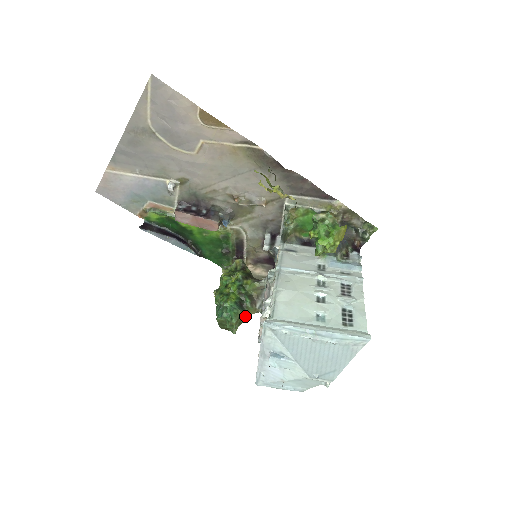
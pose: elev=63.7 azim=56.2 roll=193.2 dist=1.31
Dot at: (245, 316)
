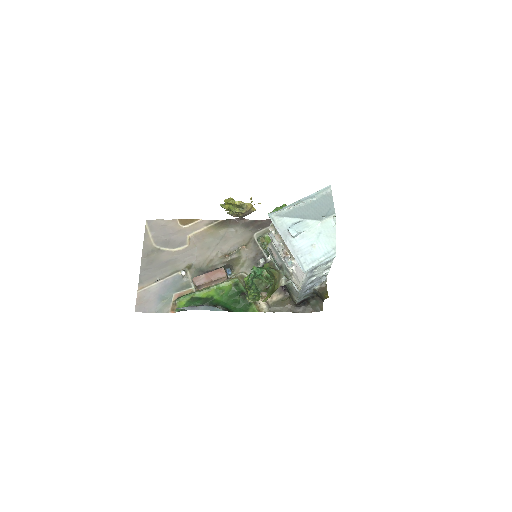
Dot at: (273, 276)
